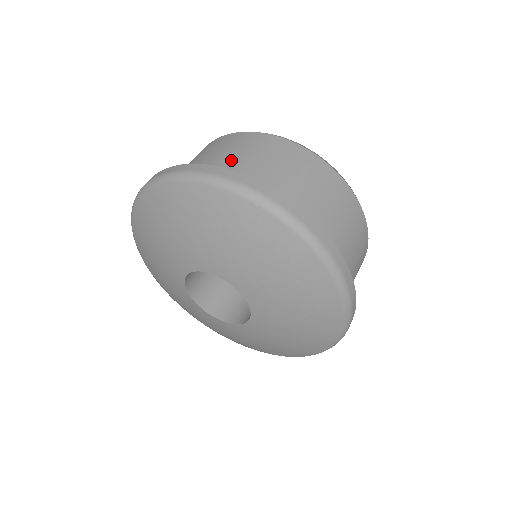
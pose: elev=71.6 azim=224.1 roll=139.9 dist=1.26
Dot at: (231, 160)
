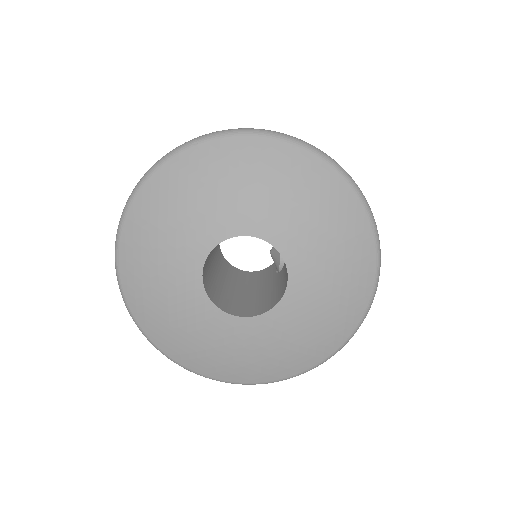
Dot at: occluded
